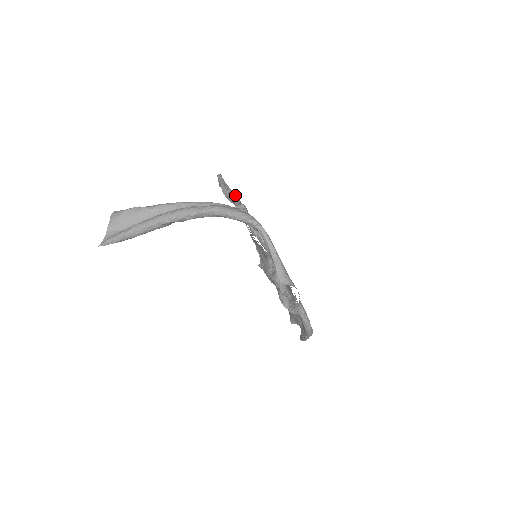
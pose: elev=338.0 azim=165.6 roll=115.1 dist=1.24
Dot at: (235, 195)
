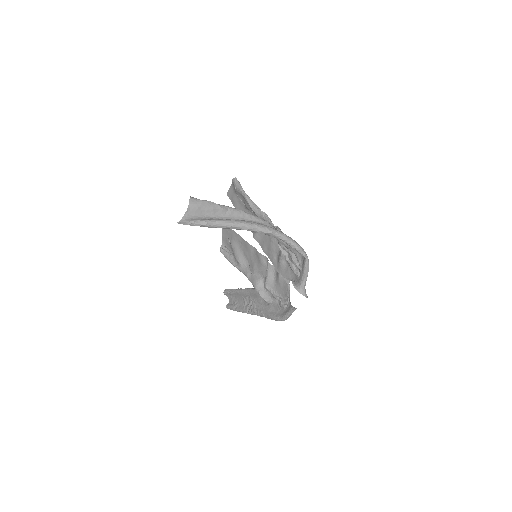
Dot at: occluded
